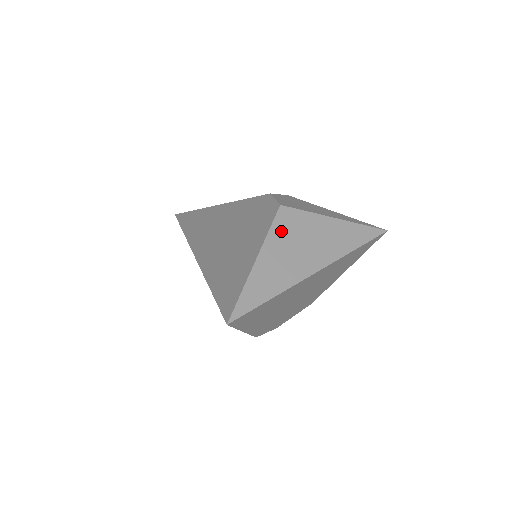
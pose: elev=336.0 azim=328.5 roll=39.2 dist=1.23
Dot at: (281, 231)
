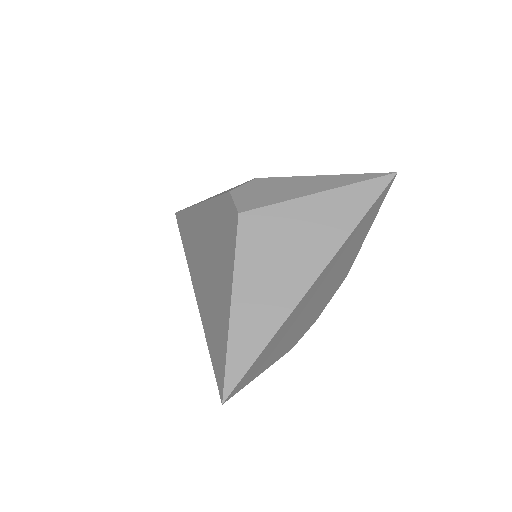
Dot at: (251, 249)
